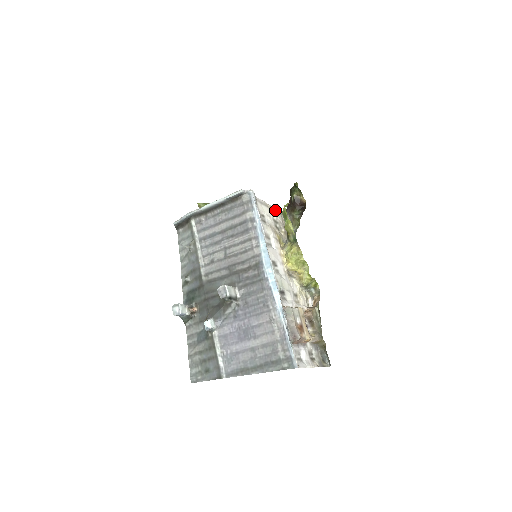
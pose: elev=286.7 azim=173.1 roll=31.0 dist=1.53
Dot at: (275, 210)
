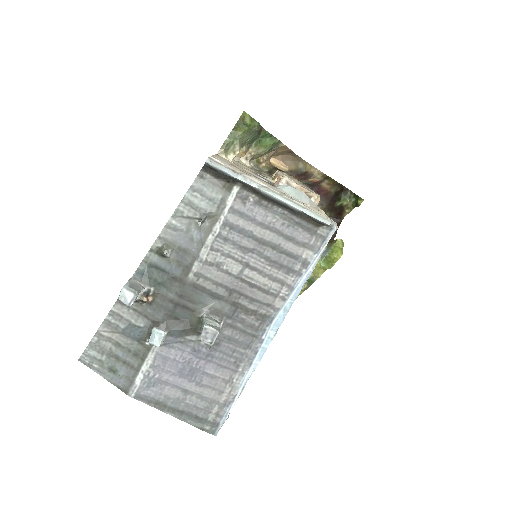
Dot at: occluded
